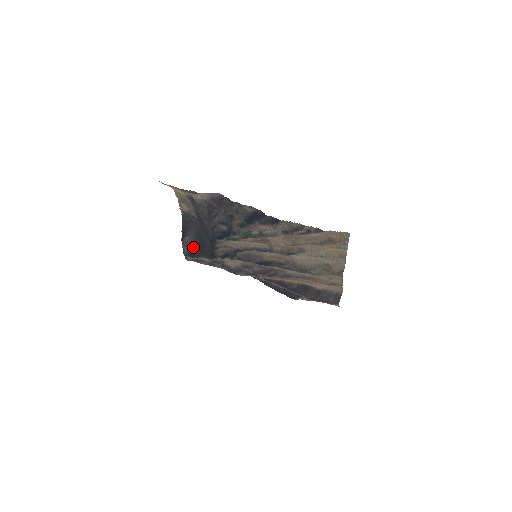
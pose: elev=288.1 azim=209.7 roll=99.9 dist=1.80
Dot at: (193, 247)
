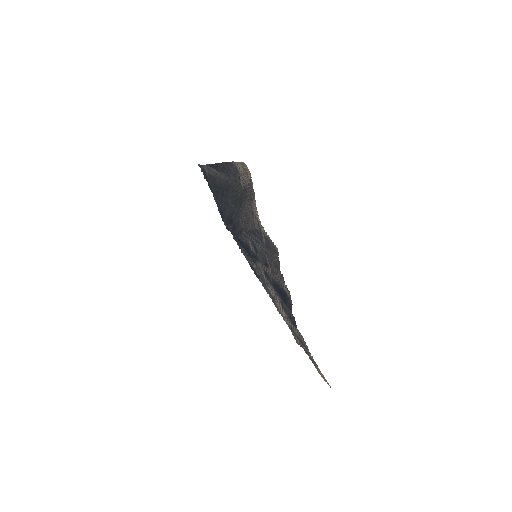
Dot at: (214, 178)
